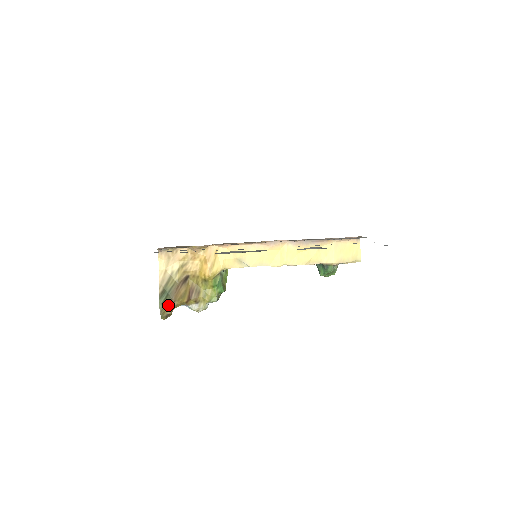
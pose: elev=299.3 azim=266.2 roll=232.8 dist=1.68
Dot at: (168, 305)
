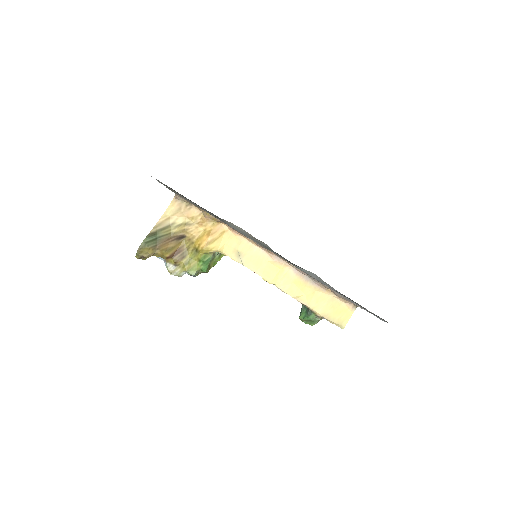
Dot at: (150, 248)
